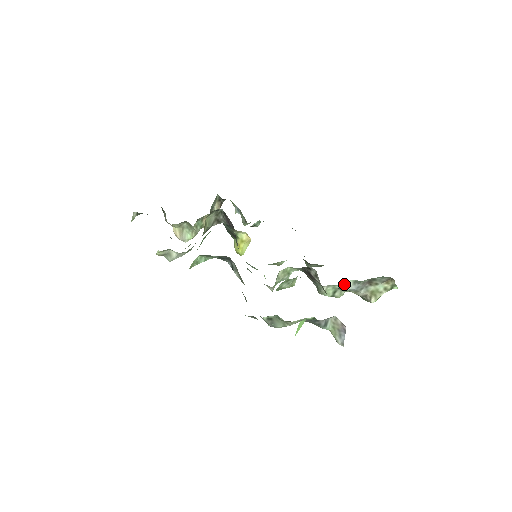
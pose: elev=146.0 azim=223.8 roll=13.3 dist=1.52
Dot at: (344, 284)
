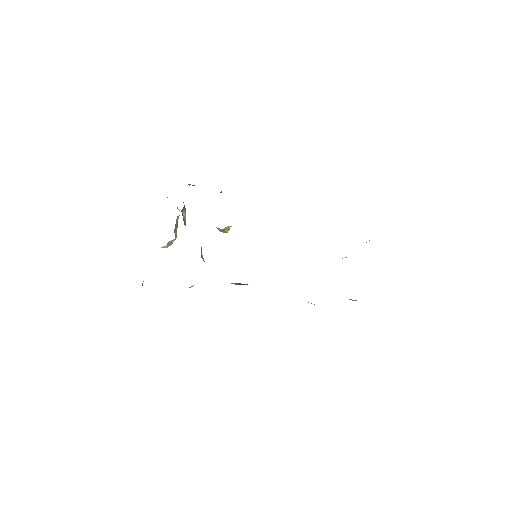
Dot at: occluded
